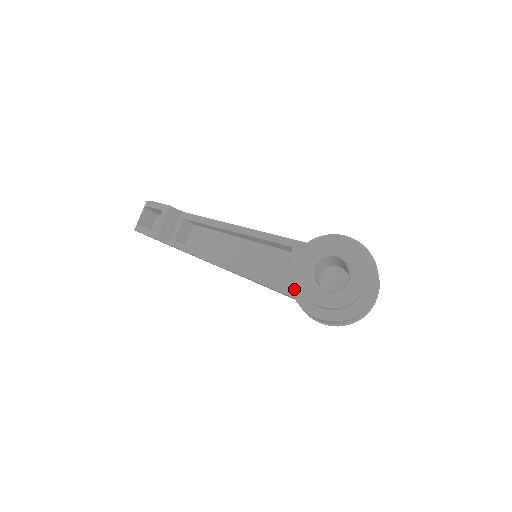
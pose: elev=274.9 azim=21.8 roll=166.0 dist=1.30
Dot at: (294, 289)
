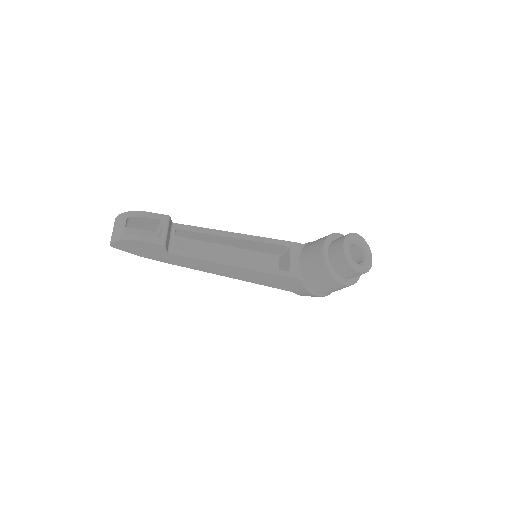
Dot at: (329, 268)
